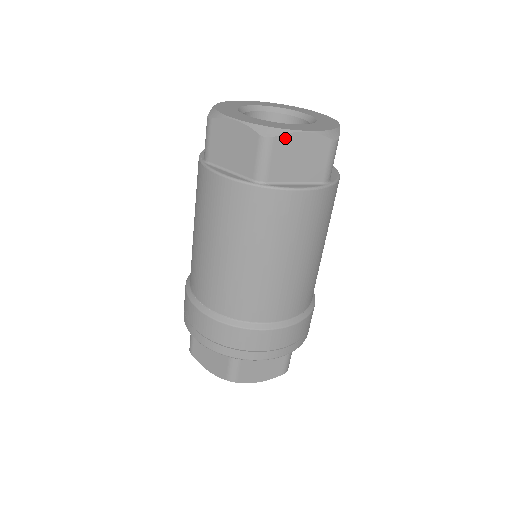
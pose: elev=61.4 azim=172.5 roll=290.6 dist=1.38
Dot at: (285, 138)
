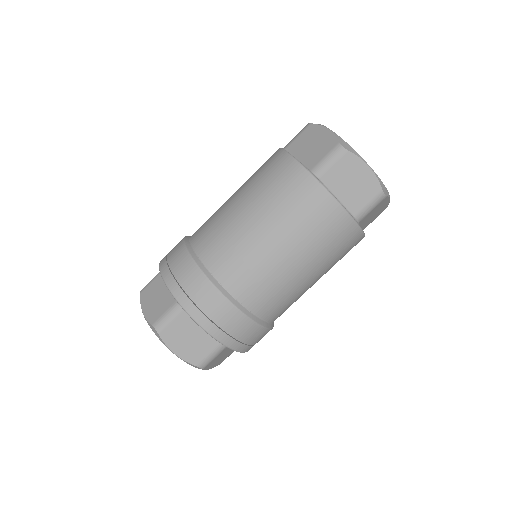
Dot at: (386, 199)
